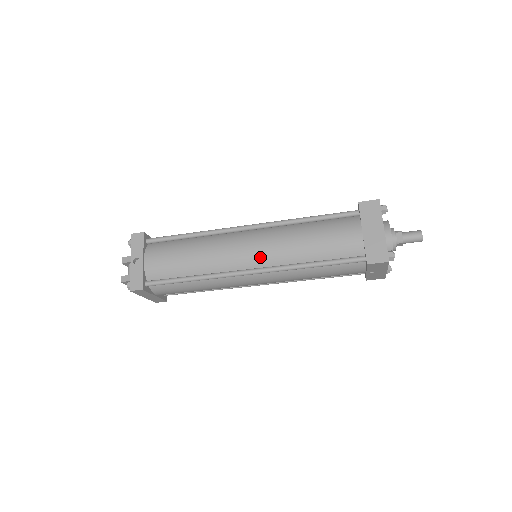
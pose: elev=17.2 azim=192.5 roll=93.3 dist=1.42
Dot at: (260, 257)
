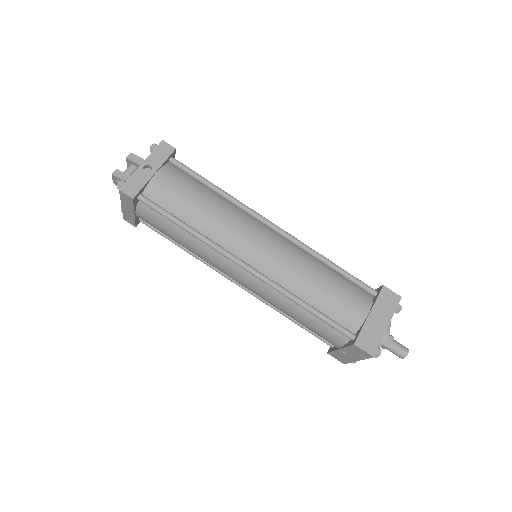
Dot at: (266, 261)
